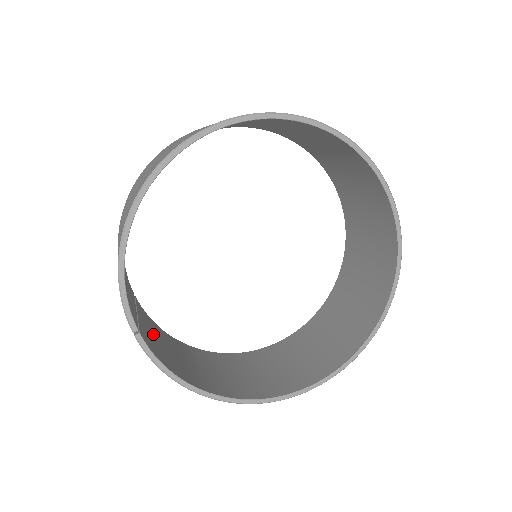
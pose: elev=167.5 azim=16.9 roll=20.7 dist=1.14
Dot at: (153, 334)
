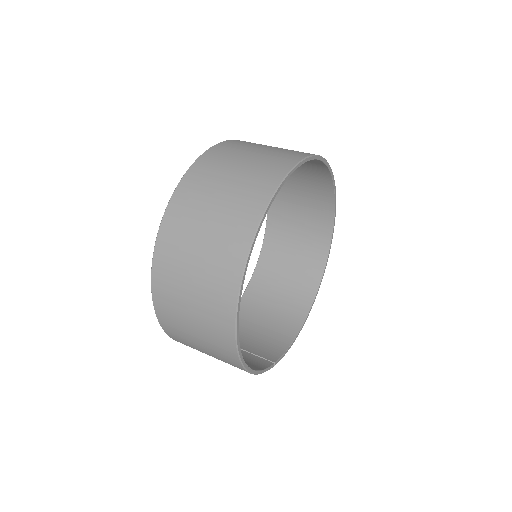
Dot at: (247, 338)
